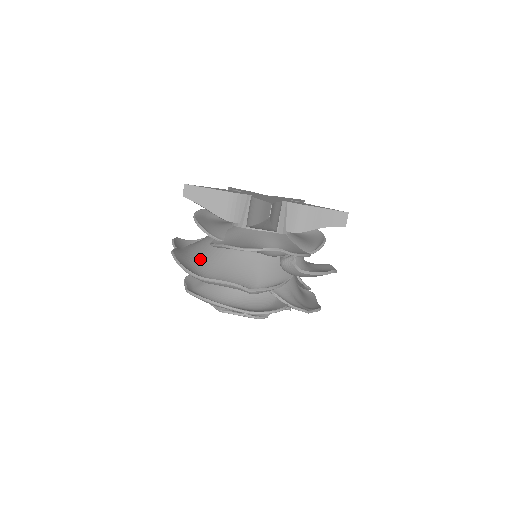
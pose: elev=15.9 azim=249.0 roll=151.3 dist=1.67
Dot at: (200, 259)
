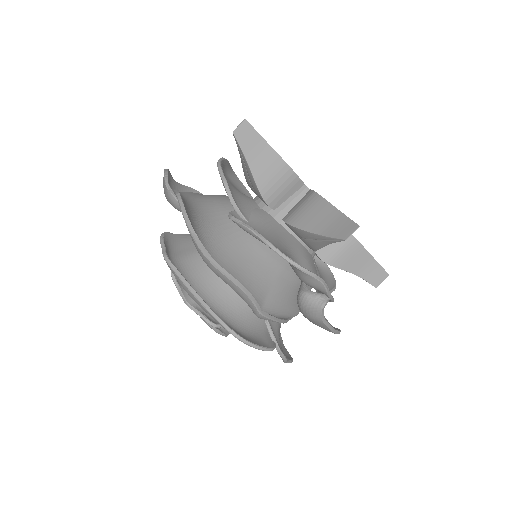
Dot at: (206, 226)
